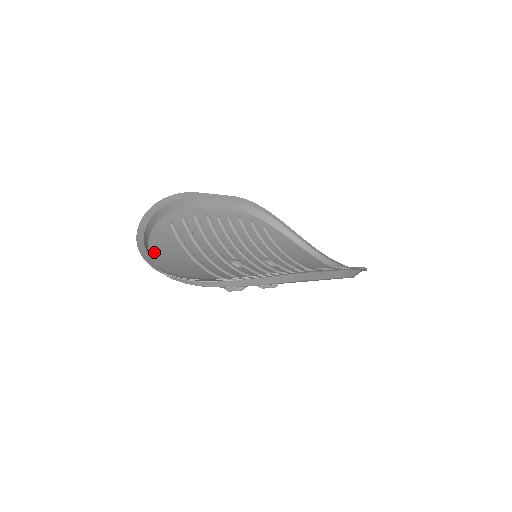
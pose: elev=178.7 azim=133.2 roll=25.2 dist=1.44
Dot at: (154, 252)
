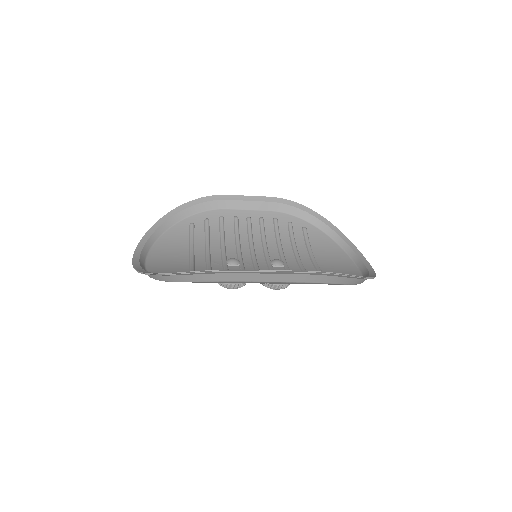
Dot at: (156, 248)
